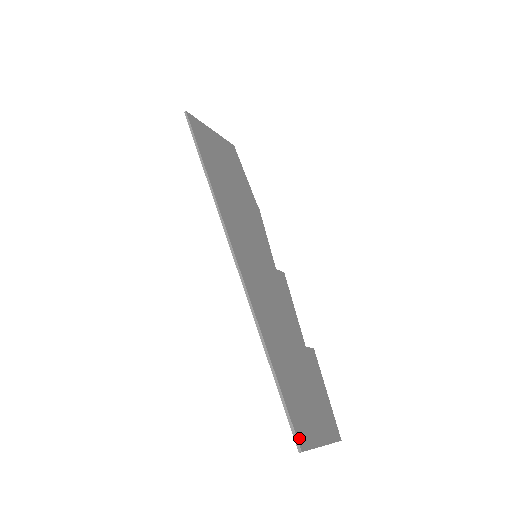
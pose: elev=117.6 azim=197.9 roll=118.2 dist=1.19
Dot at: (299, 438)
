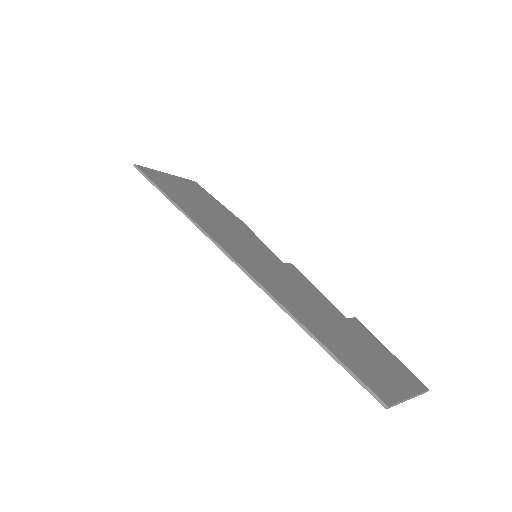
Dot at: (379, 395)
